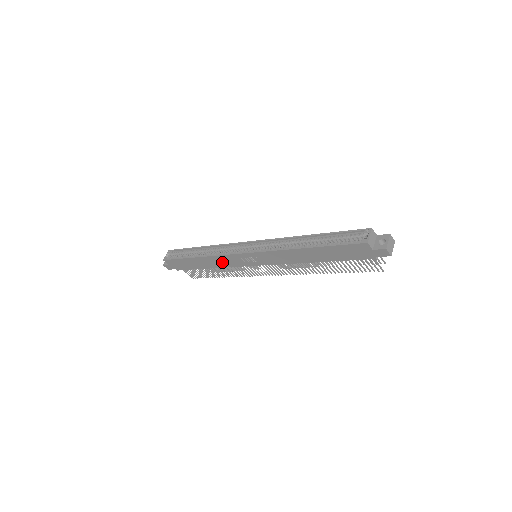
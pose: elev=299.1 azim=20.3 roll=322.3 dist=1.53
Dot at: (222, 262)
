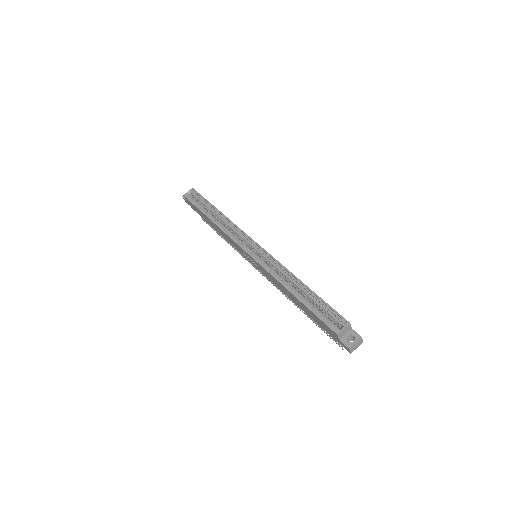
Dot at: (227, 238)
